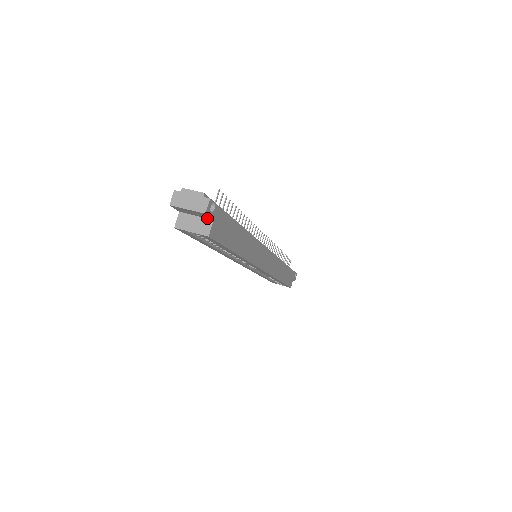
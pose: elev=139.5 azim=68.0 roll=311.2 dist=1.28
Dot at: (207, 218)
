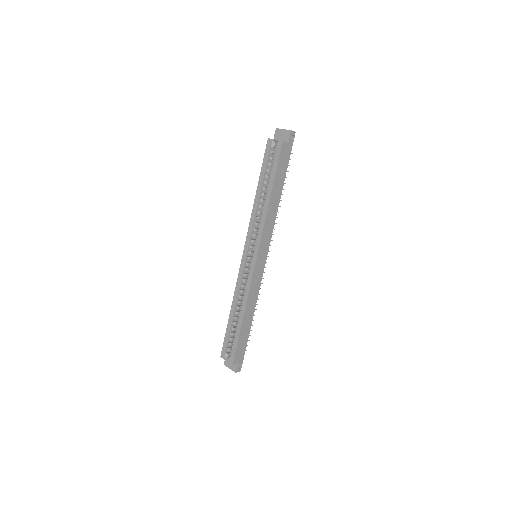
Dot at: (286, 142)
